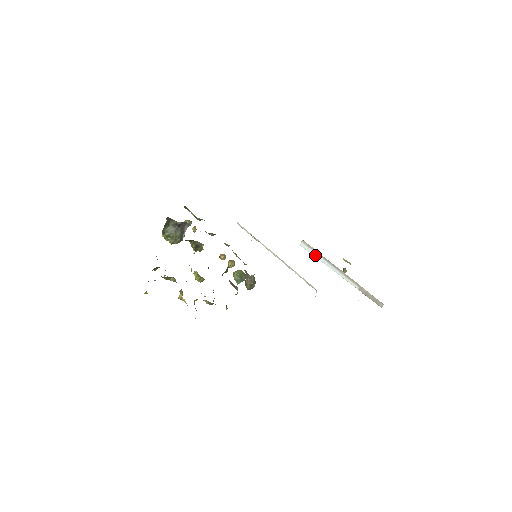
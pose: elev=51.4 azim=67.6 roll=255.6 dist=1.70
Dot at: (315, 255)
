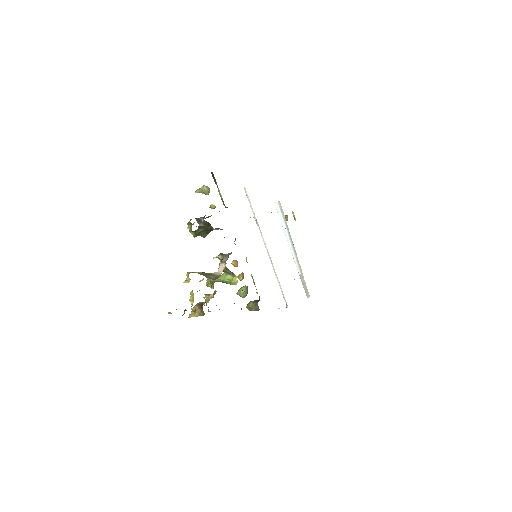
Dot at: (283, 223)
